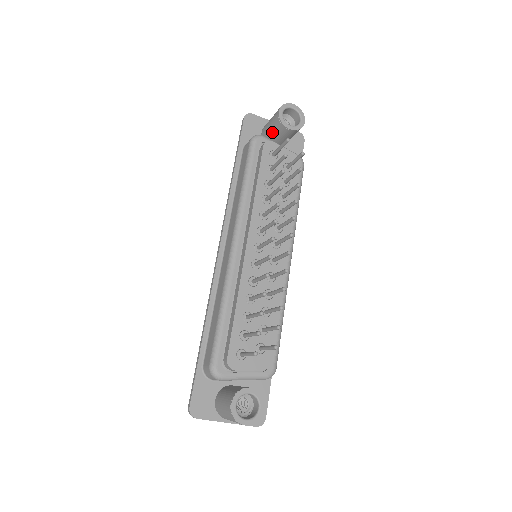
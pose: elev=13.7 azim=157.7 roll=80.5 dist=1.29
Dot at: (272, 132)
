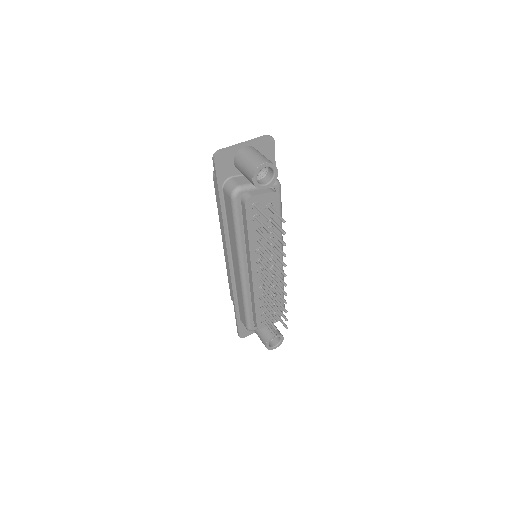
Dot at: occluded
